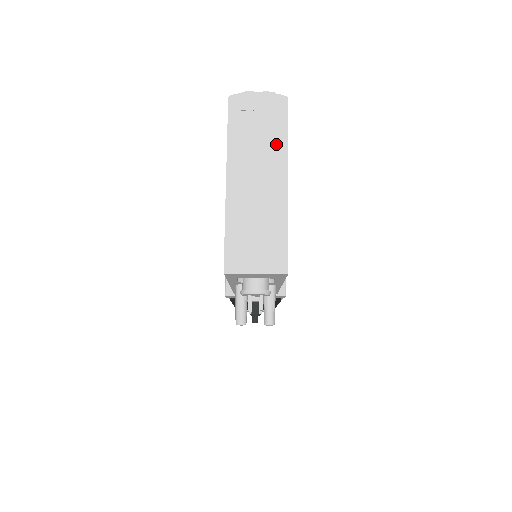
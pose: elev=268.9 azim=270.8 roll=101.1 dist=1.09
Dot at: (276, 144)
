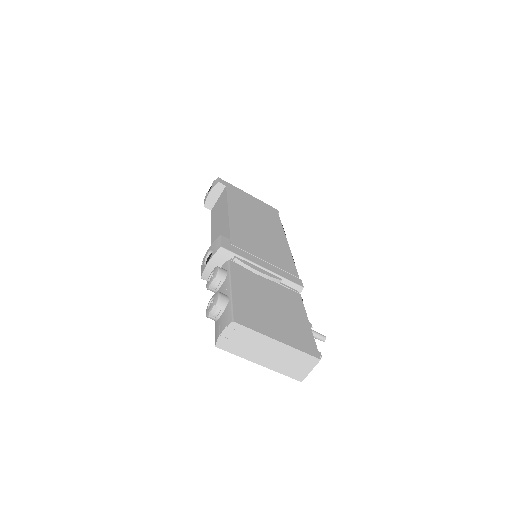
Dot at: (255, 338)
